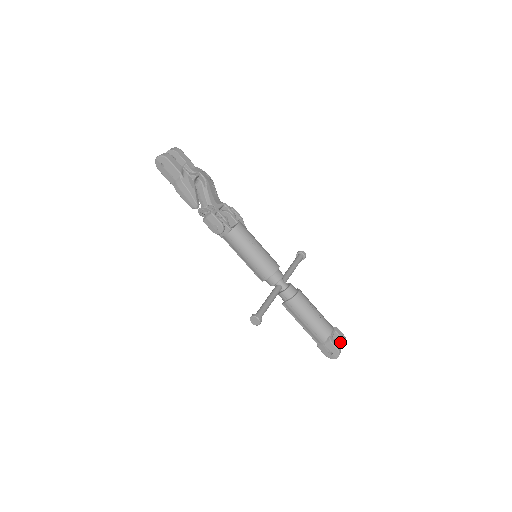
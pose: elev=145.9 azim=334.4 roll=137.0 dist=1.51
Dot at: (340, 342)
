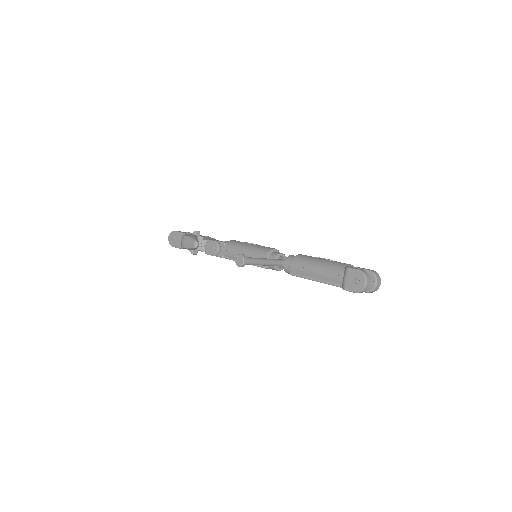
Dot at: (370, 276)
